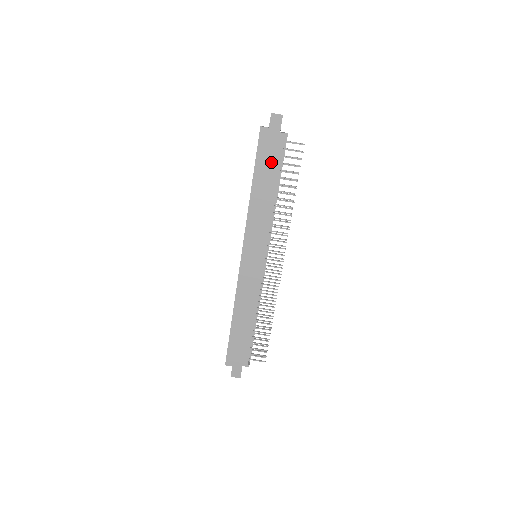
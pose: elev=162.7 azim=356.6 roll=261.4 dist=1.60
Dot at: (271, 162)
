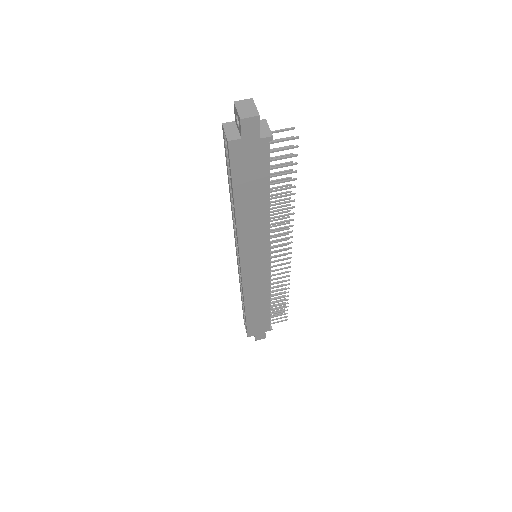
Dot at: (255, 175)
